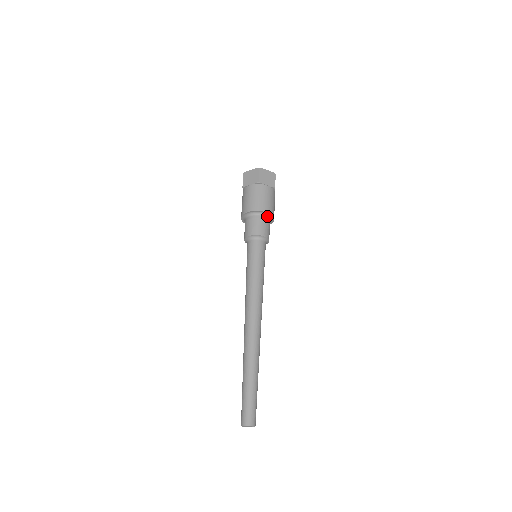
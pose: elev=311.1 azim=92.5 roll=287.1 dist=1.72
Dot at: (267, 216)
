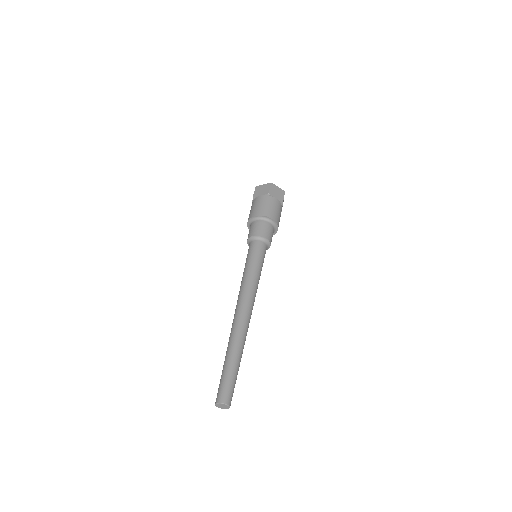
Dot at: (272, 223)
